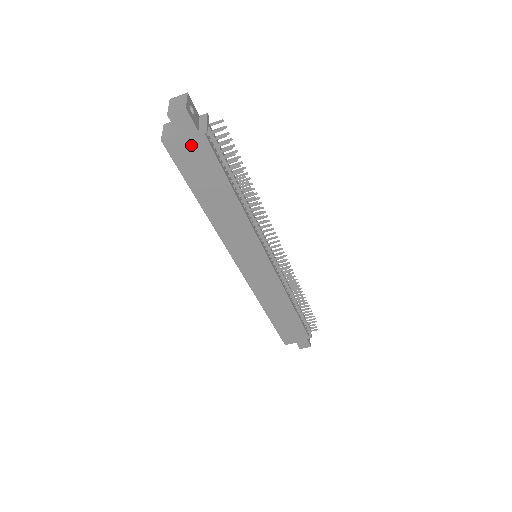
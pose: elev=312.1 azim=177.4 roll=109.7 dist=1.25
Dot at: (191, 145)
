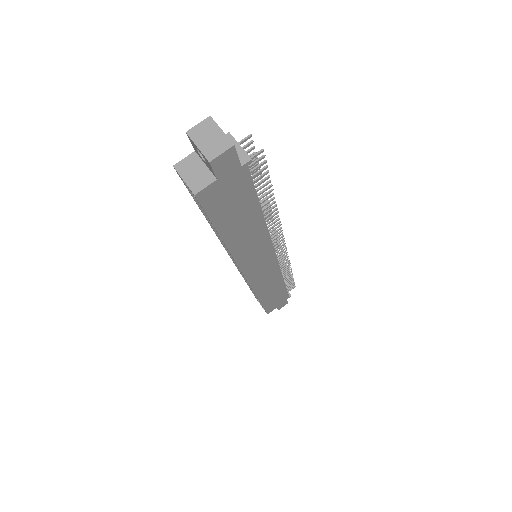
Dot at: (229, 185)
